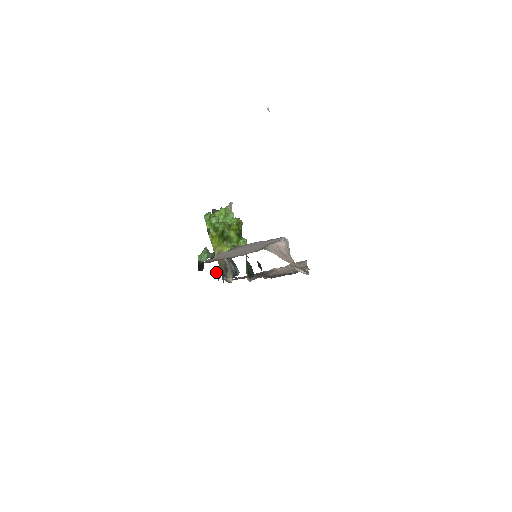
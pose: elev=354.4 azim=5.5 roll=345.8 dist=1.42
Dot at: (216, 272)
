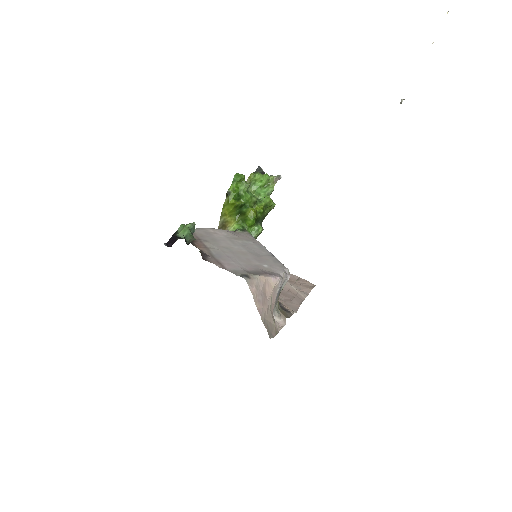
Dot at: occluded
